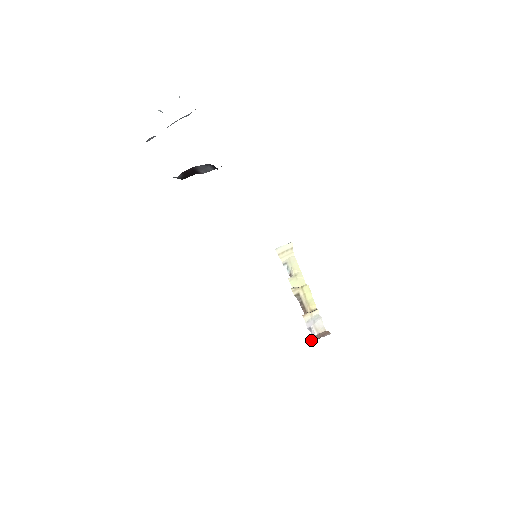
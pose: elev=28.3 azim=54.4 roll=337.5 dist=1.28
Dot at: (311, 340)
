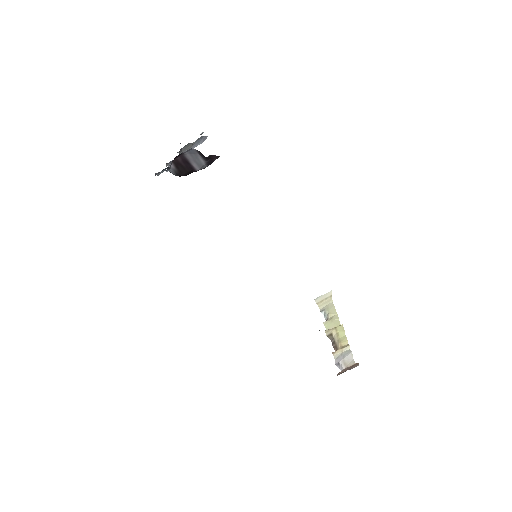
Dot at: (337, 374)
